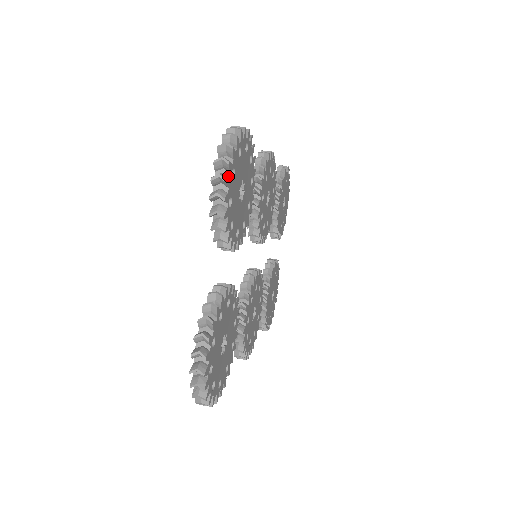
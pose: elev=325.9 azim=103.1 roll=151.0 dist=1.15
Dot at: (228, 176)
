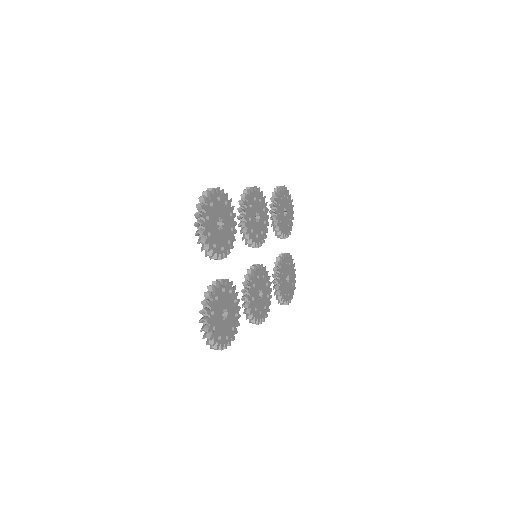
Dot at: (204, 221)
